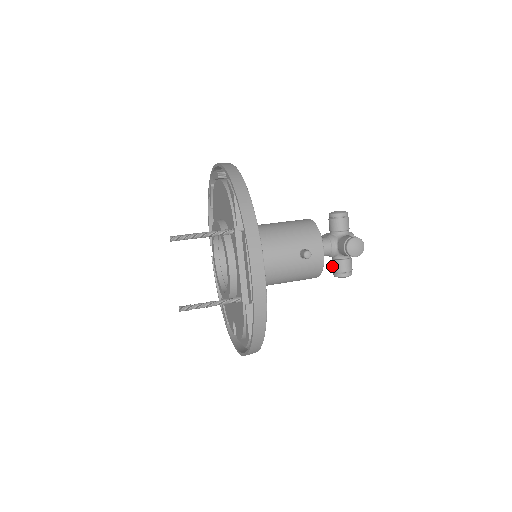
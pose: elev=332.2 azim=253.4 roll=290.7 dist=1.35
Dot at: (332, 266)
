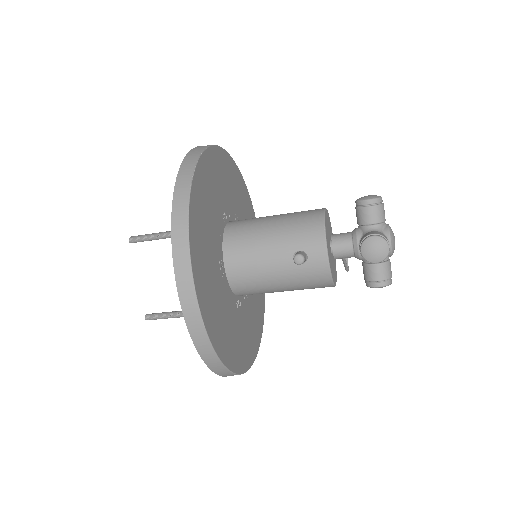
Dot at: (363, 271)
